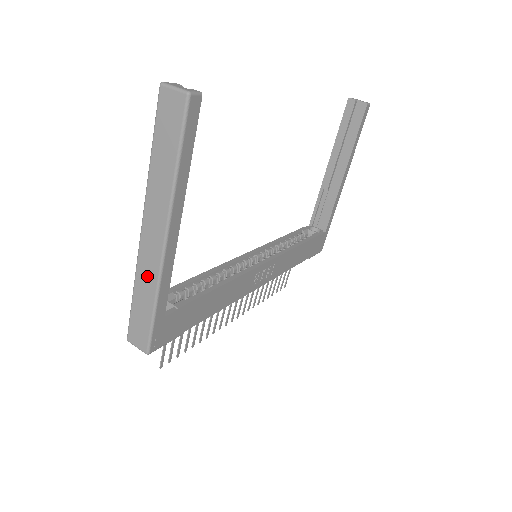
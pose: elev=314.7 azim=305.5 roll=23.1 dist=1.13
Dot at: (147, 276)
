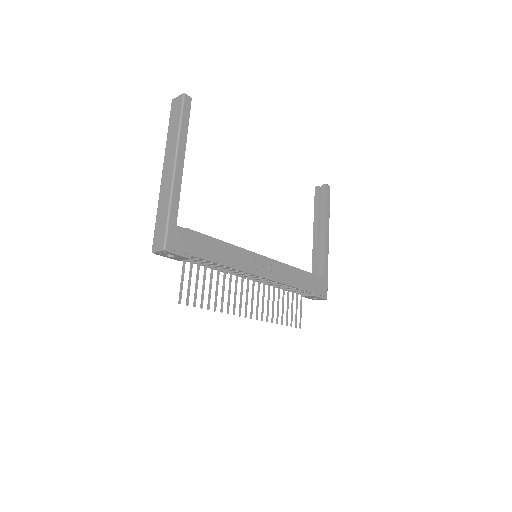
Dot at: (165, 195)
